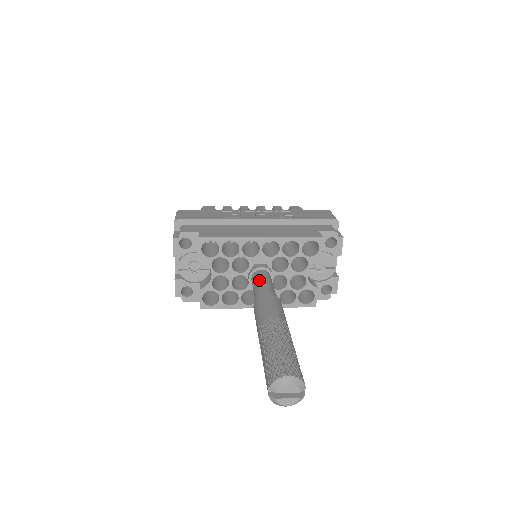
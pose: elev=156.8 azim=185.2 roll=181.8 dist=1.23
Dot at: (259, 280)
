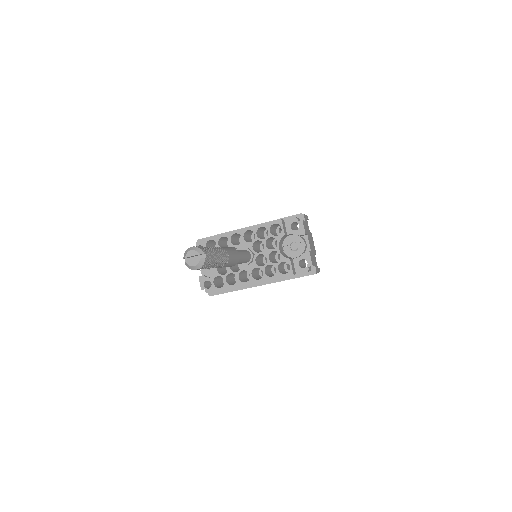
Dot at: occluded
